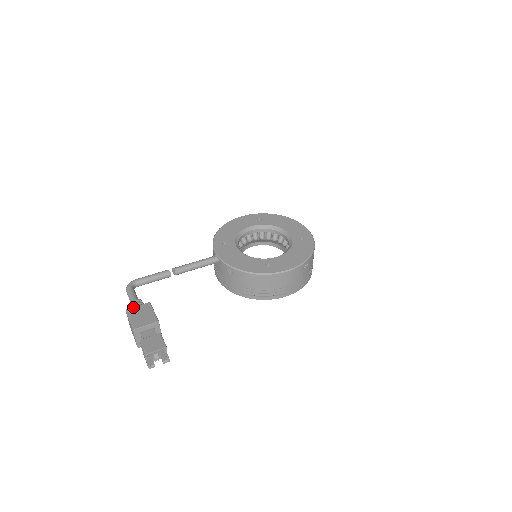
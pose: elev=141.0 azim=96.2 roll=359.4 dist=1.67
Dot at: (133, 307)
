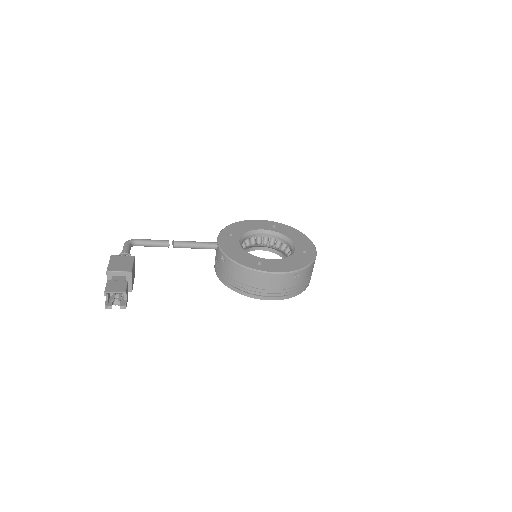
Dot at: (118, 255)
